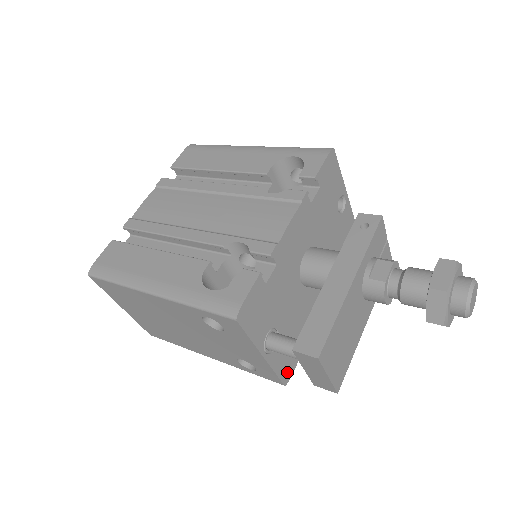
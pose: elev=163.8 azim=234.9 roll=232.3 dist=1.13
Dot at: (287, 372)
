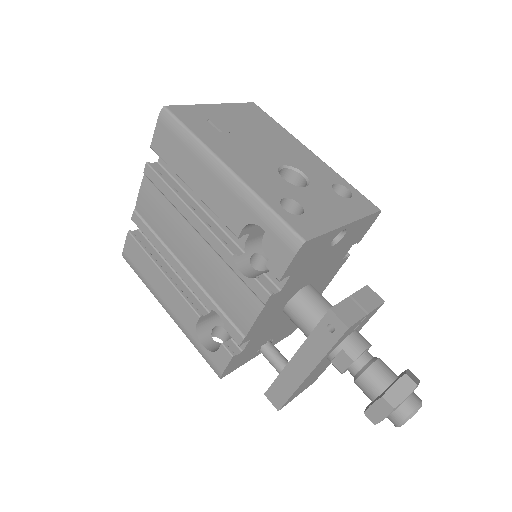
Dot at: (292, 330)
